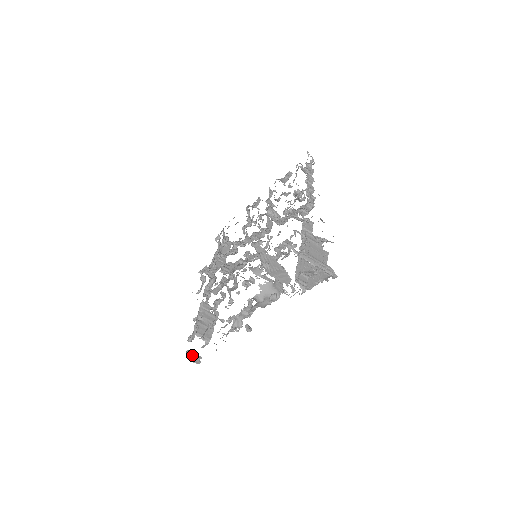
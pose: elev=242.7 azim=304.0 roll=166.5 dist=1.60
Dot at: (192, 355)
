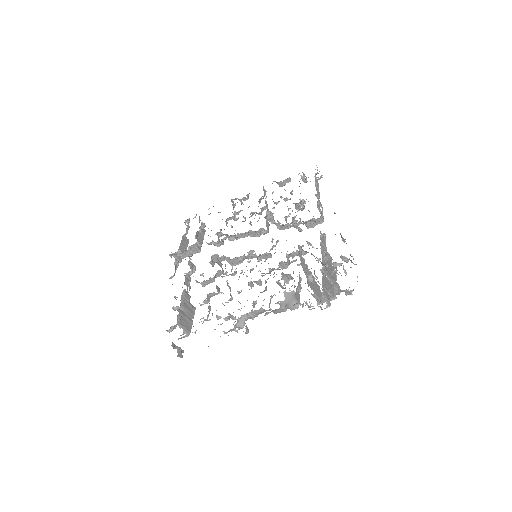
Dot at: (179, 348)
